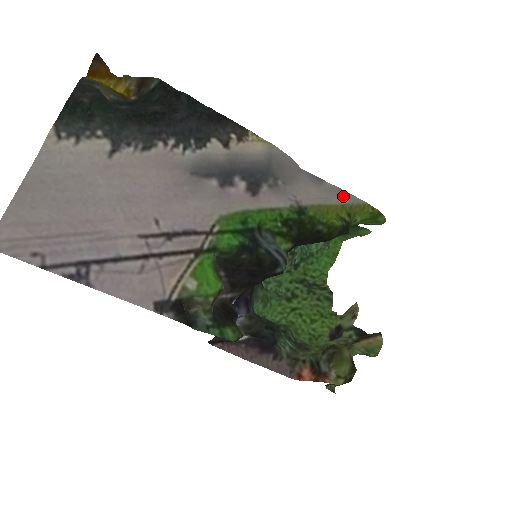
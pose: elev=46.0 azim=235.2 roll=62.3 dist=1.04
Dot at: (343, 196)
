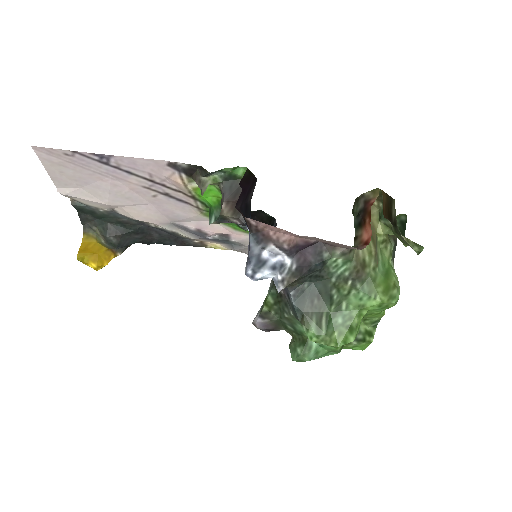
Dot at: occluded
